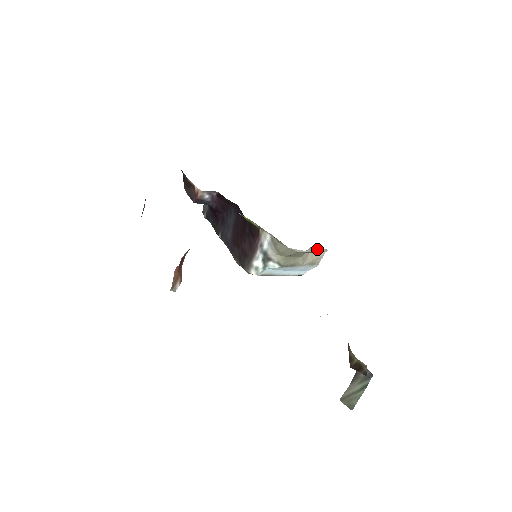
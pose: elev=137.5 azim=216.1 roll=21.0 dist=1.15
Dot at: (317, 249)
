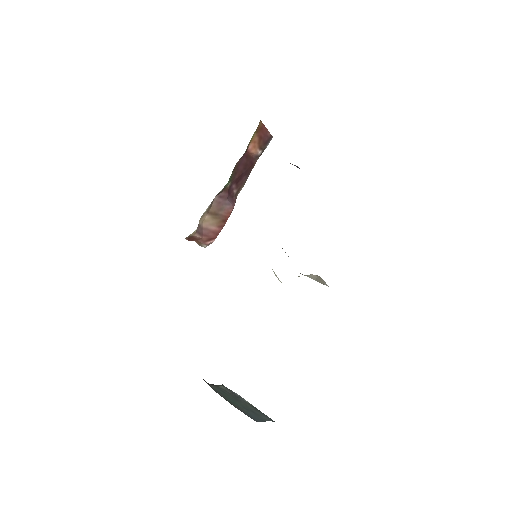
Dot at: (322, 279)
